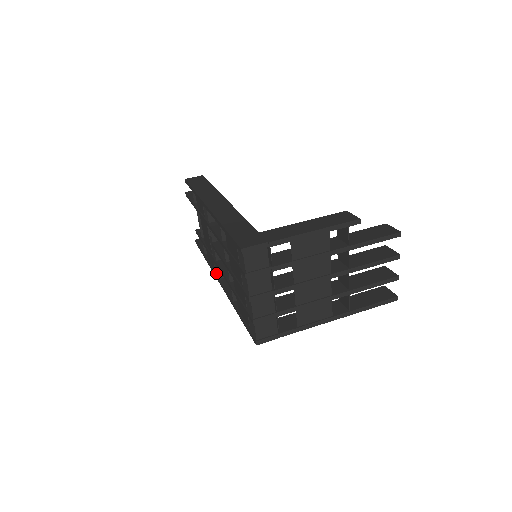
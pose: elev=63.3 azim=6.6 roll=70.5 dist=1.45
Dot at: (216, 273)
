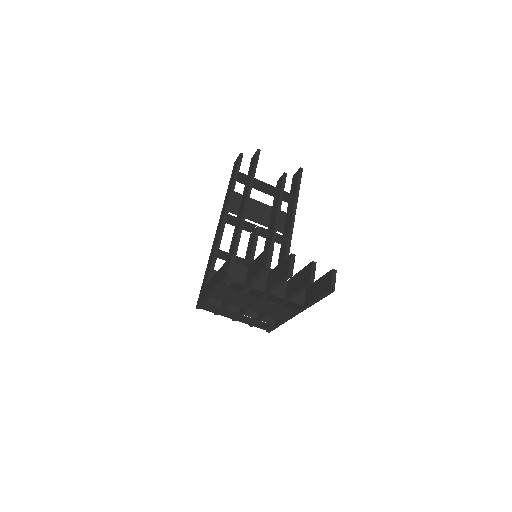
Dot at: occluded
